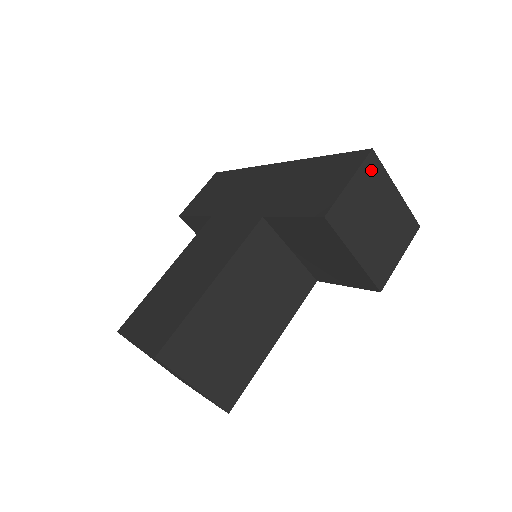
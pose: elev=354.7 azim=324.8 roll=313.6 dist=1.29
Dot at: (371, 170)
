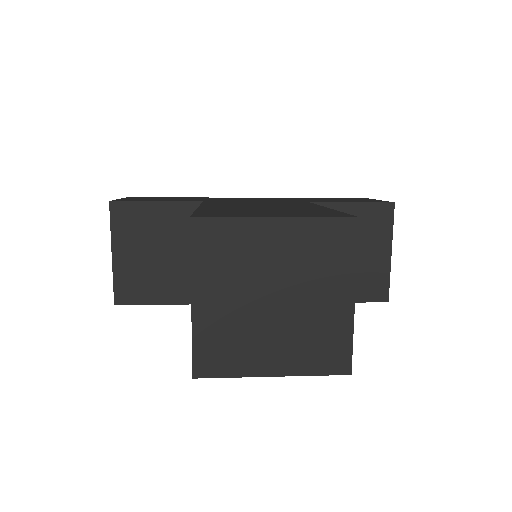
Dot at: occluded
